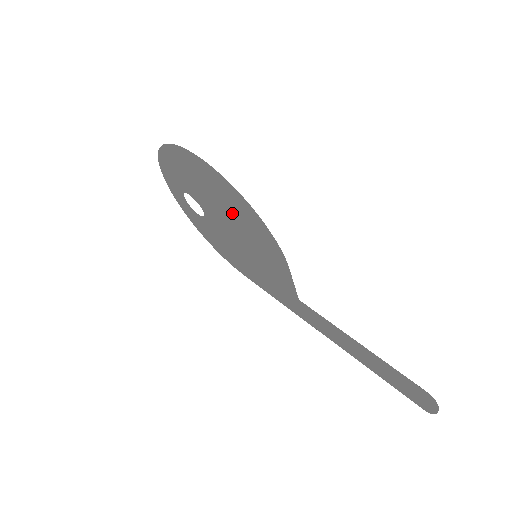
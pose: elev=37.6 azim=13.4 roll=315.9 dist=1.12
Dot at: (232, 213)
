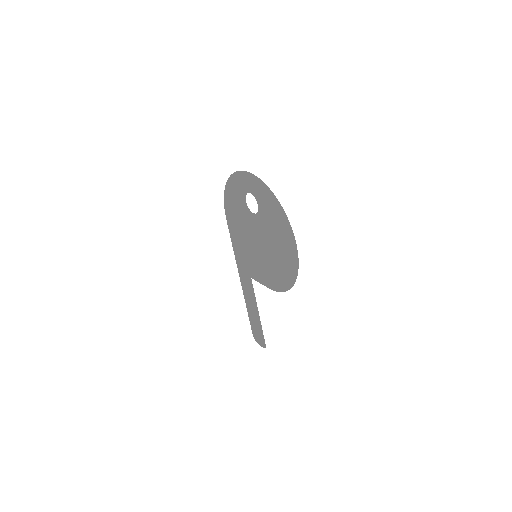
Dot at: (275, 258)
